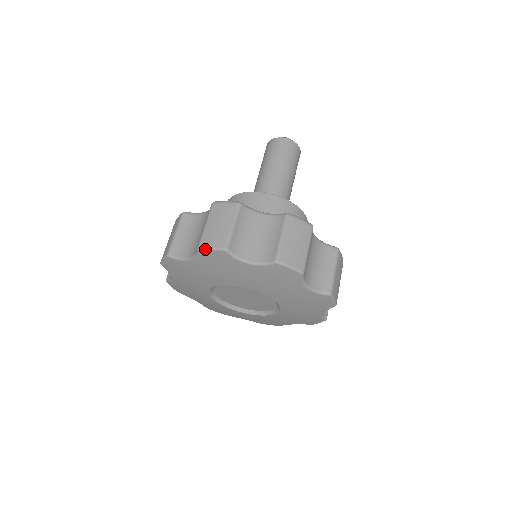
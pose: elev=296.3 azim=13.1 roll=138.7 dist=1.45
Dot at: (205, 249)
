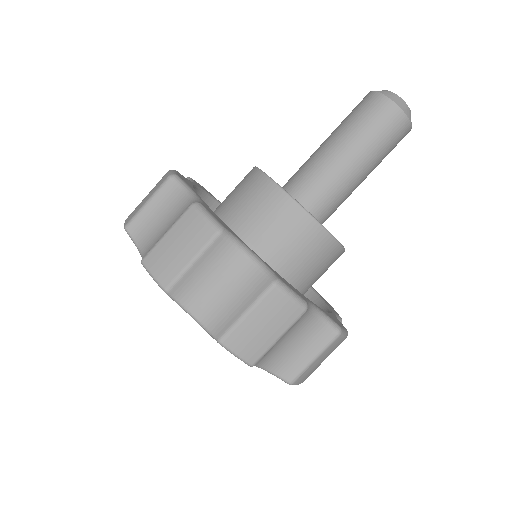
Dot at: (146, 270)
